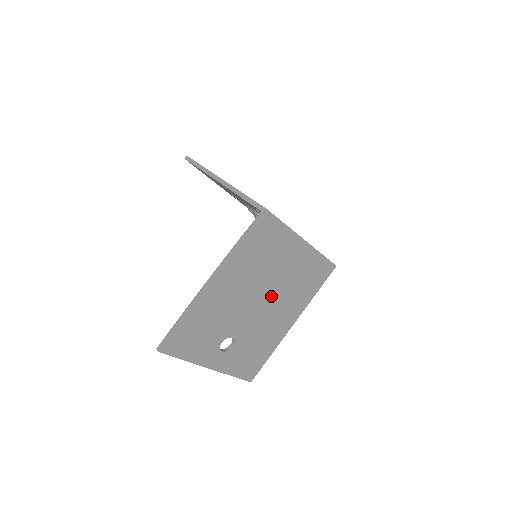
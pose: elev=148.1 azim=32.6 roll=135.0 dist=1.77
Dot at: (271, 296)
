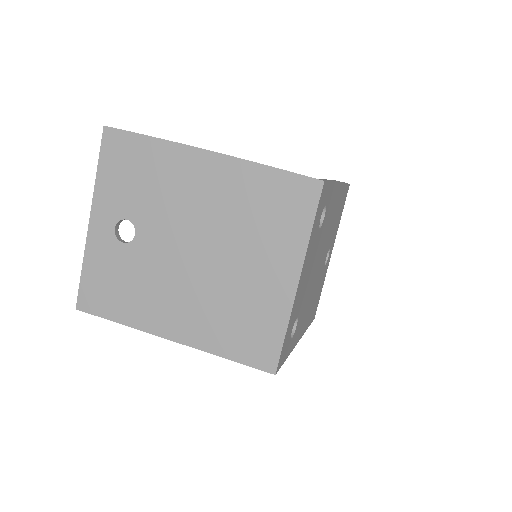
Dot at: (204, 268)
